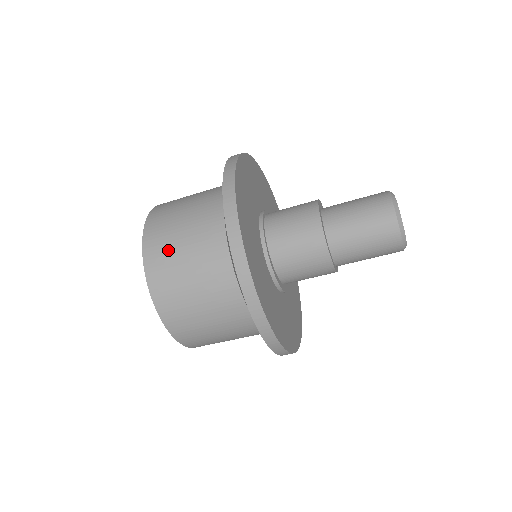
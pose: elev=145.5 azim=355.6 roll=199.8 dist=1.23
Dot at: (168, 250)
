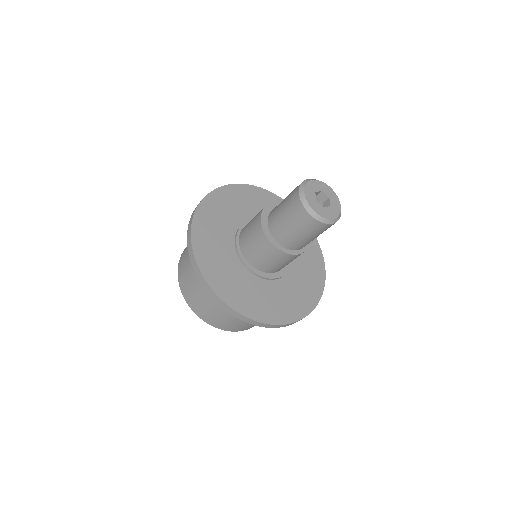
Dot at: (185, 270)
